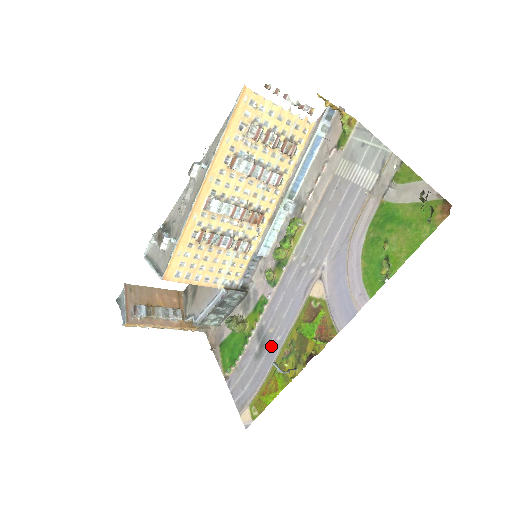
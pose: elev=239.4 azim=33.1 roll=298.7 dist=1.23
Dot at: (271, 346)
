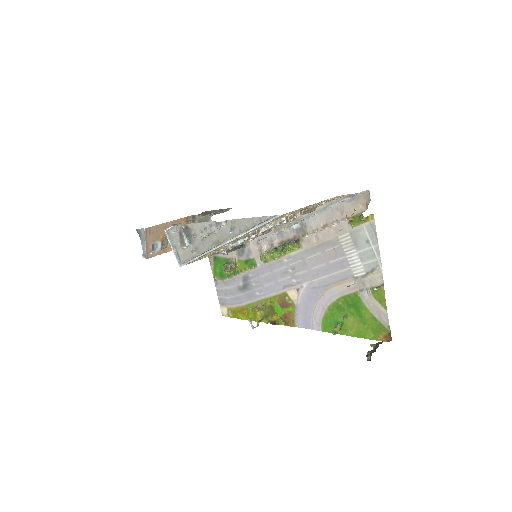
Dot at: (251, 293)
